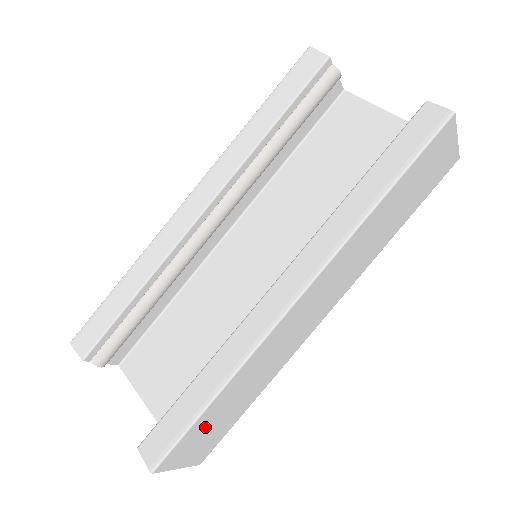
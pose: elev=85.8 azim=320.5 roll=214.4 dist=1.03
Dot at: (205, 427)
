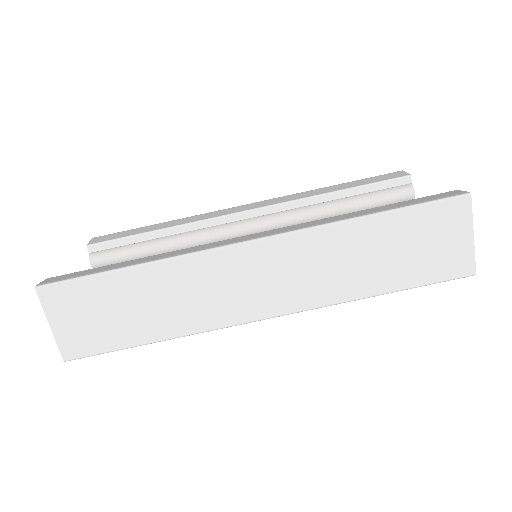
Dot at: (100, 300)
